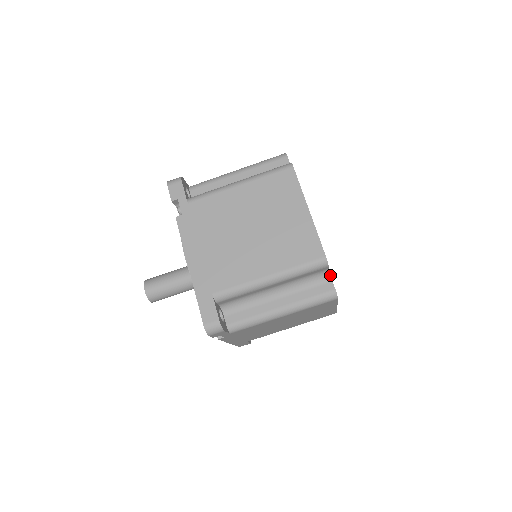
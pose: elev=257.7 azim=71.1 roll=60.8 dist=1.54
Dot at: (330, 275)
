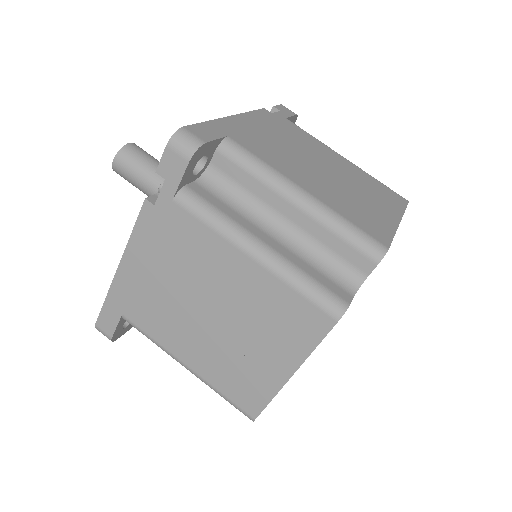
Dot at: (358, 289)
